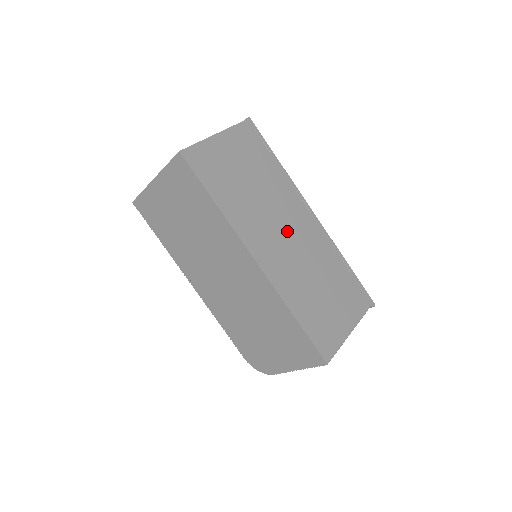
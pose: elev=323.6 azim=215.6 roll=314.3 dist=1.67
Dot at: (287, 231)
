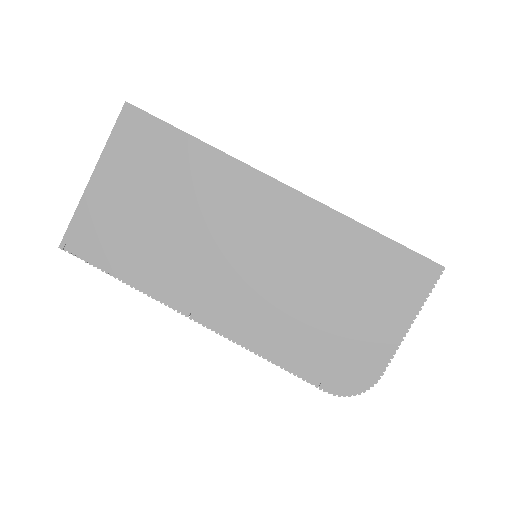
Dot at: occluded
